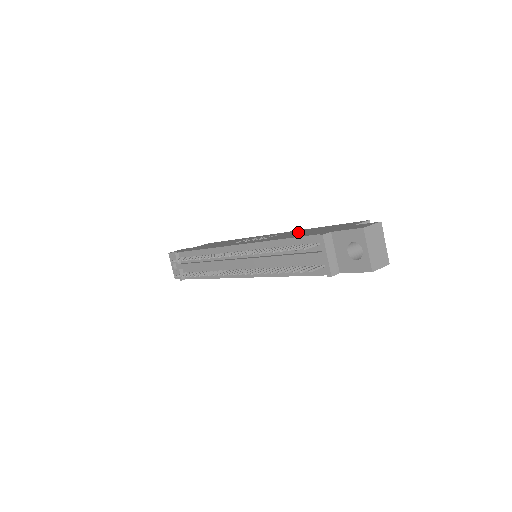
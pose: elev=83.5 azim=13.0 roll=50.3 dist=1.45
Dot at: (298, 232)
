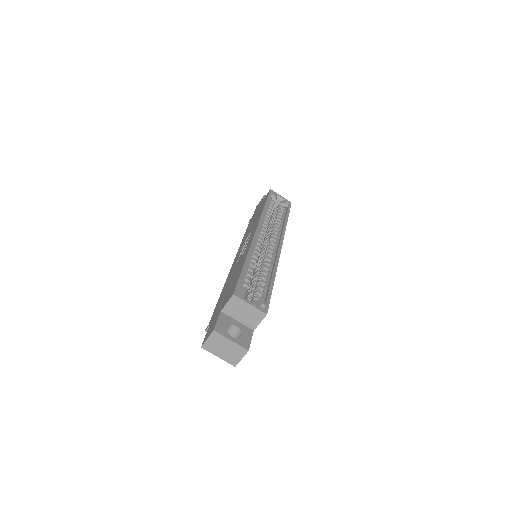
Dot at: (237, 269)
